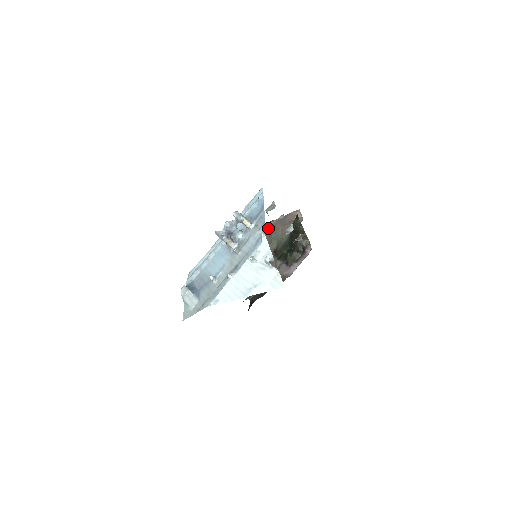
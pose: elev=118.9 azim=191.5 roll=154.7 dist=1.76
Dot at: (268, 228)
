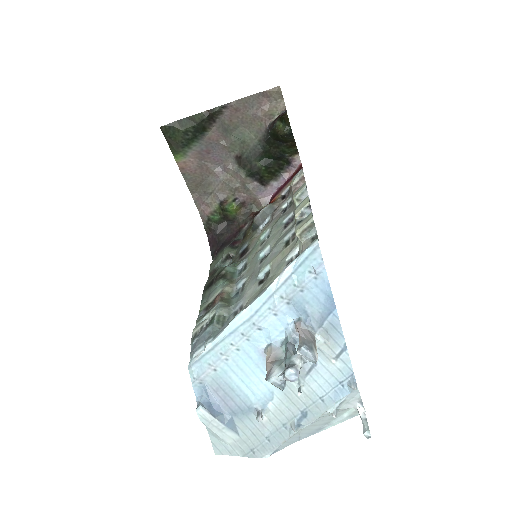
Dot at: (222, 116)
